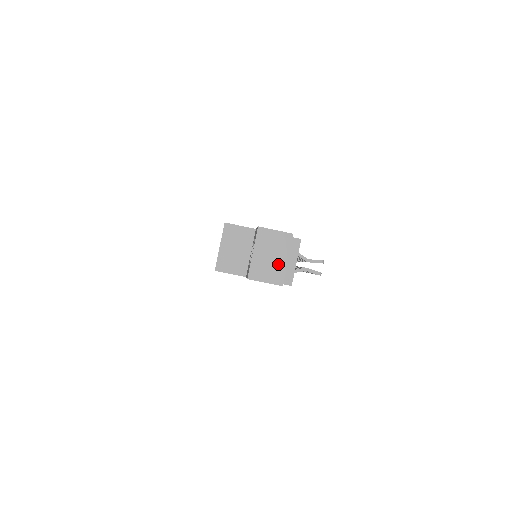
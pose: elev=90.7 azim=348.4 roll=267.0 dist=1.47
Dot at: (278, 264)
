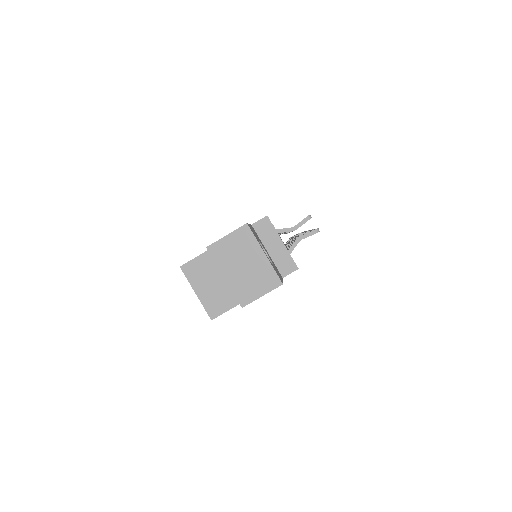
Dot at: (259, 267)
